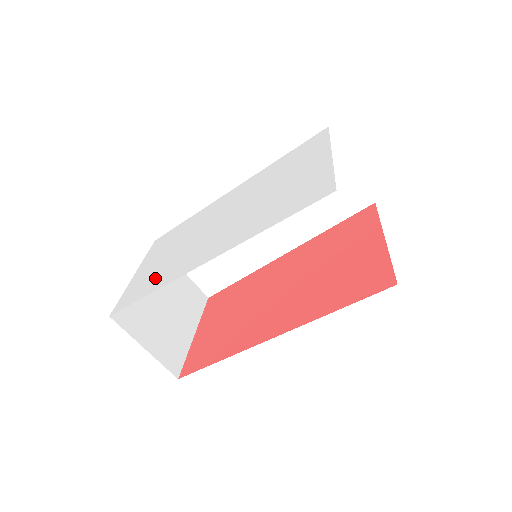
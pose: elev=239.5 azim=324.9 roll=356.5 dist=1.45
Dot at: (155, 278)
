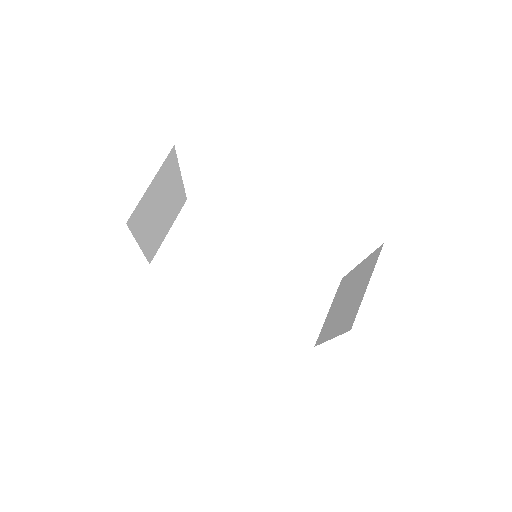
Dot at: occluded
